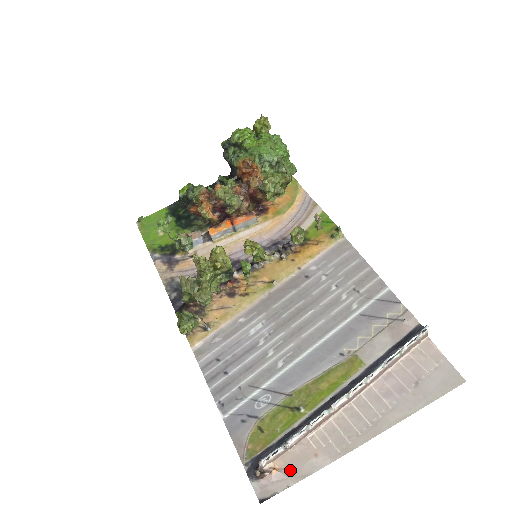
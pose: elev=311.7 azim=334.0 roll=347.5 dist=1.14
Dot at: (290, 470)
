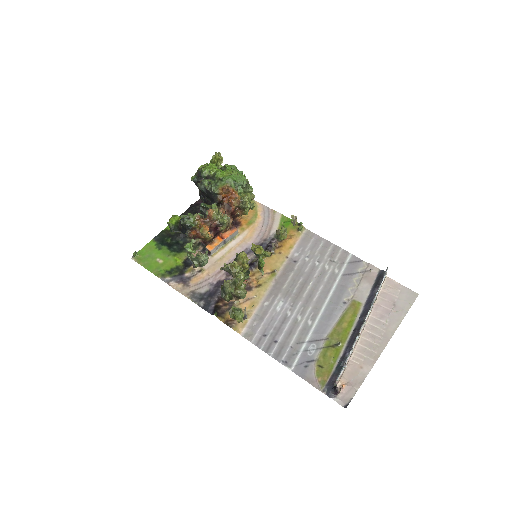
Dot at: (352, 382)
